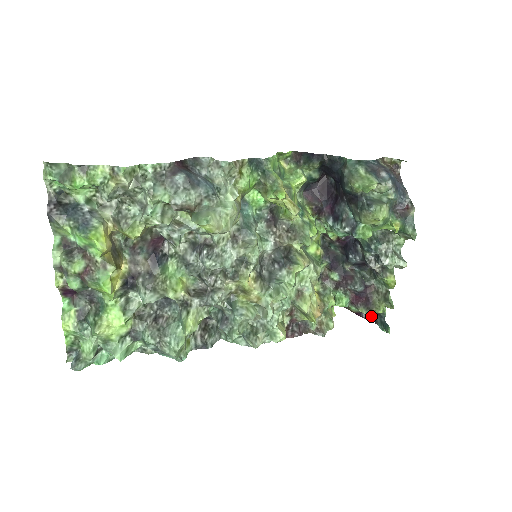
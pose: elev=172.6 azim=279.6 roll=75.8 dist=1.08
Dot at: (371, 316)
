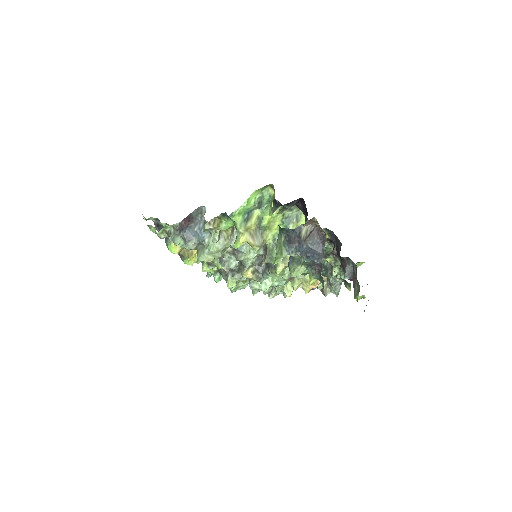
Dot at: occluded
